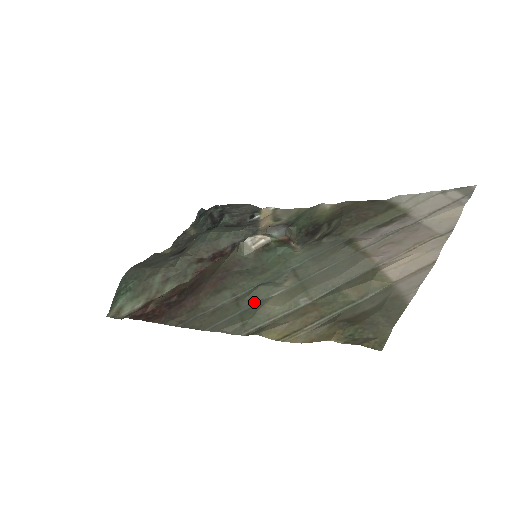
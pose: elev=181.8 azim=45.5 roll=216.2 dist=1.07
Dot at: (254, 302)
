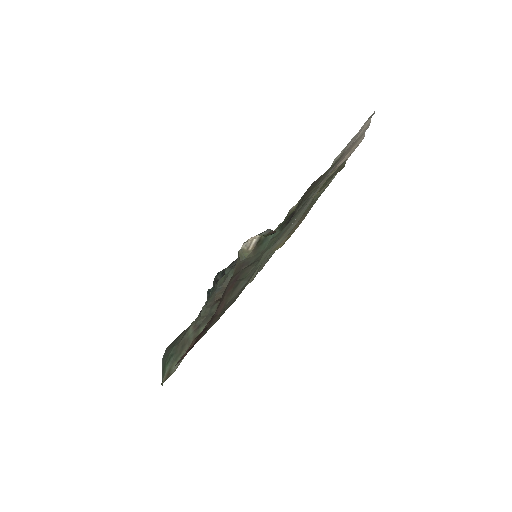
Dot at: occluded
